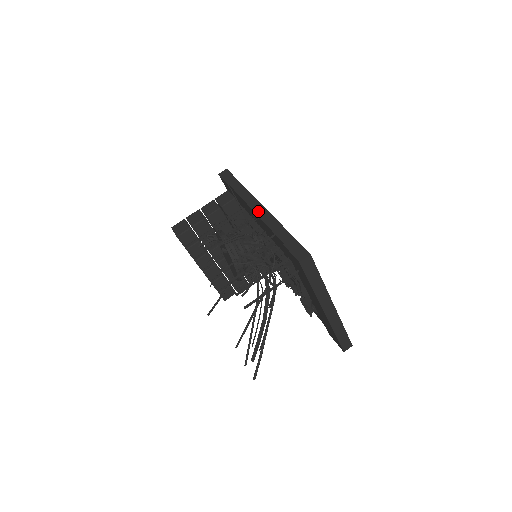
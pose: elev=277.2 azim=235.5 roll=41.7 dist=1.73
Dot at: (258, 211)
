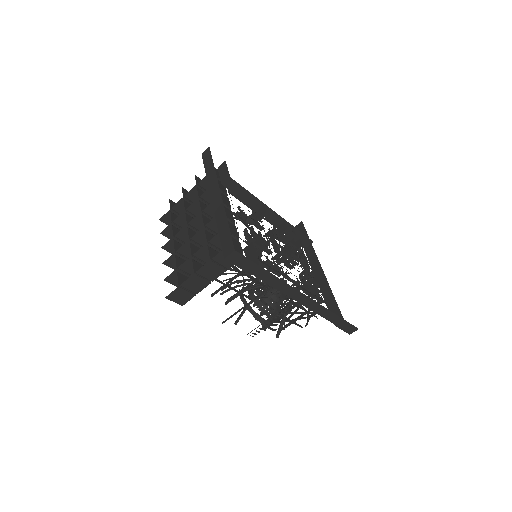
Dot at: (303, 302)
